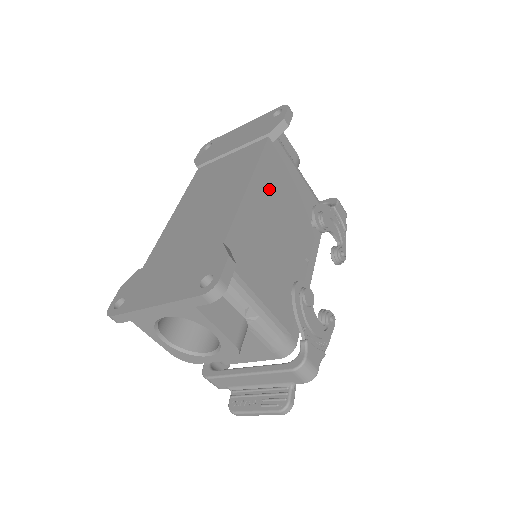
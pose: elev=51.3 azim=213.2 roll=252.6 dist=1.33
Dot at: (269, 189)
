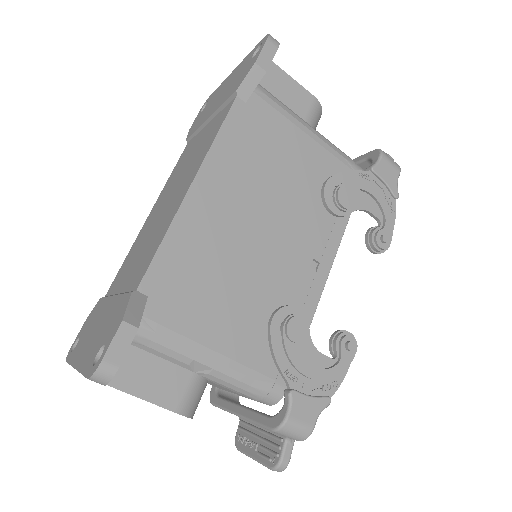
Dot at: (235, 179)
